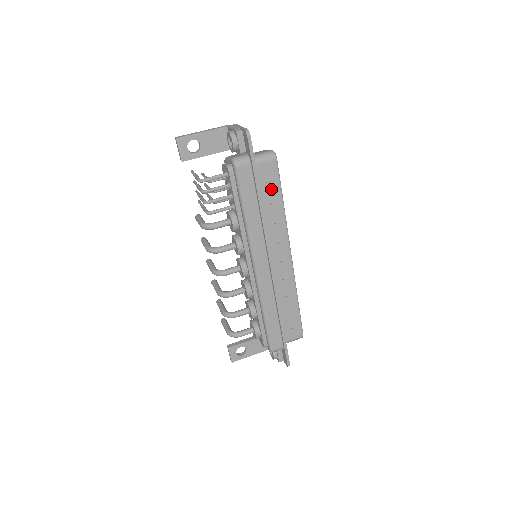
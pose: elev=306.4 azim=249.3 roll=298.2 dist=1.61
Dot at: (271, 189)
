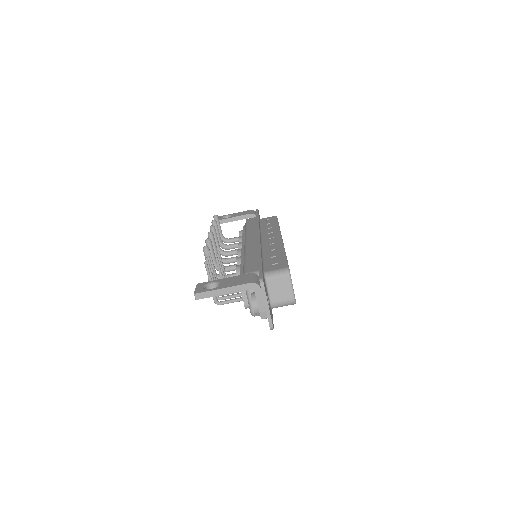
Dot at: occluded
